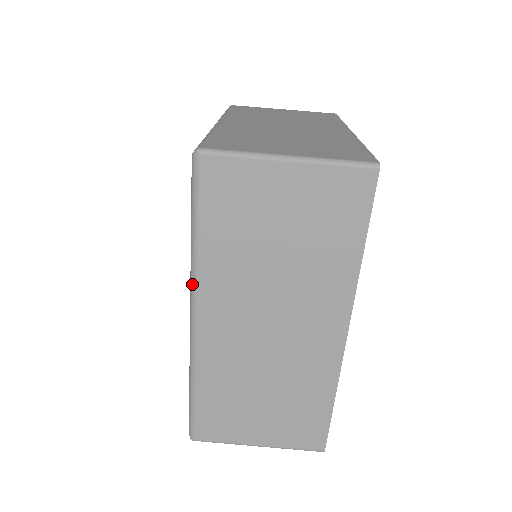
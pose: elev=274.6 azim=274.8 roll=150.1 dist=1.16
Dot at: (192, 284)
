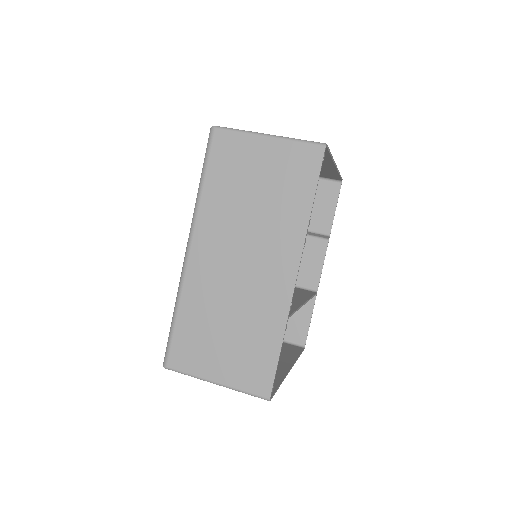
Dot at: (192, 221)
